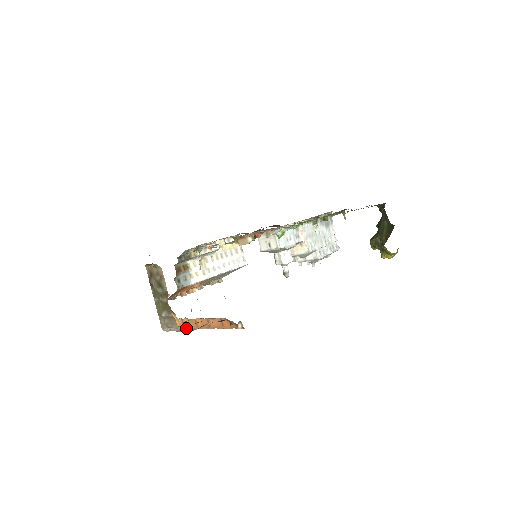
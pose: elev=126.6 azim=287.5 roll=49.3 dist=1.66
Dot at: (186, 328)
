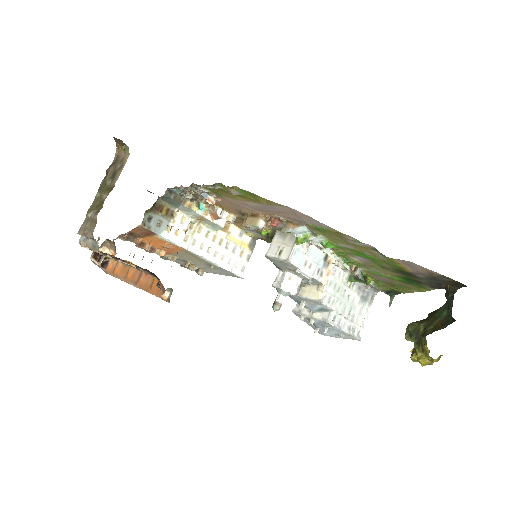
Dot at: (114, 275)
